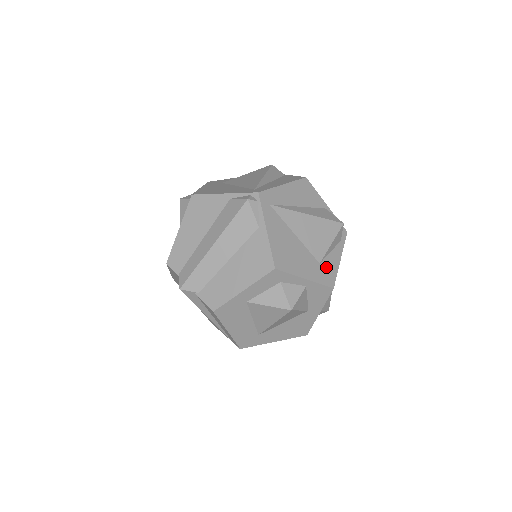
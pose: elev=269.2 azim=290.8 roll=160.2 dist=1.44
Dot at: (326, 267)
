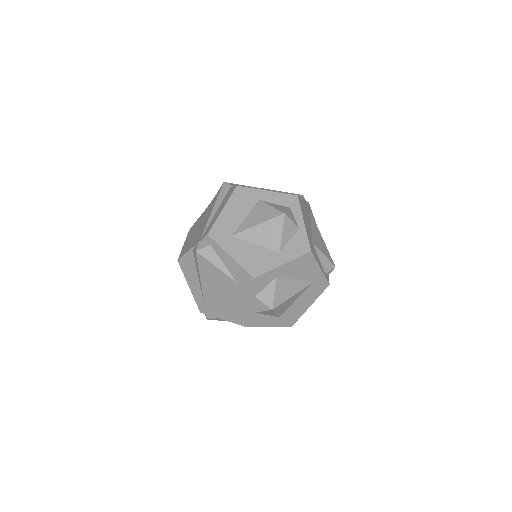
Dot at: (314, 249)
